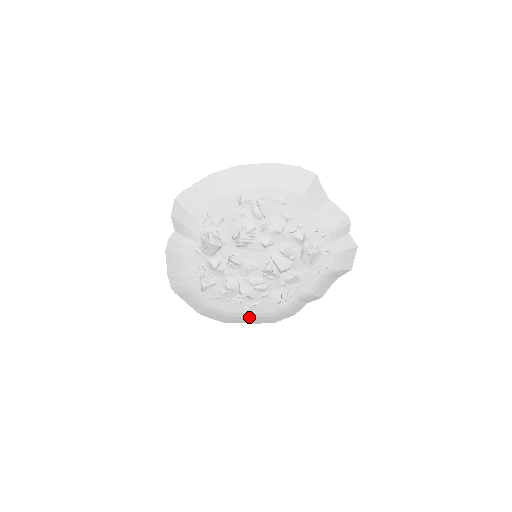
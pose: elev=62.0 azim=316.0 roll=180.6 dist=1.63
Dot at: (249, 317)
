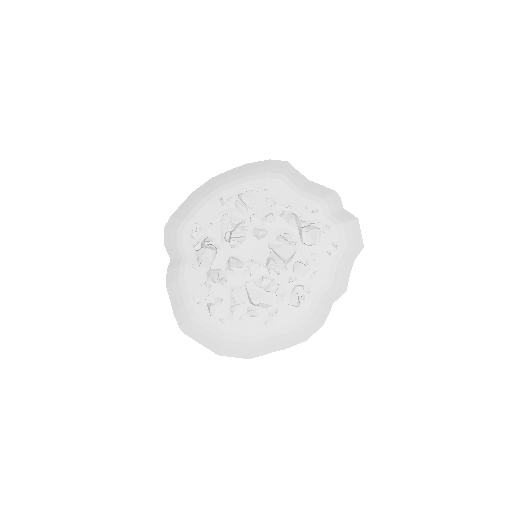
Dot at: (272, 337)
